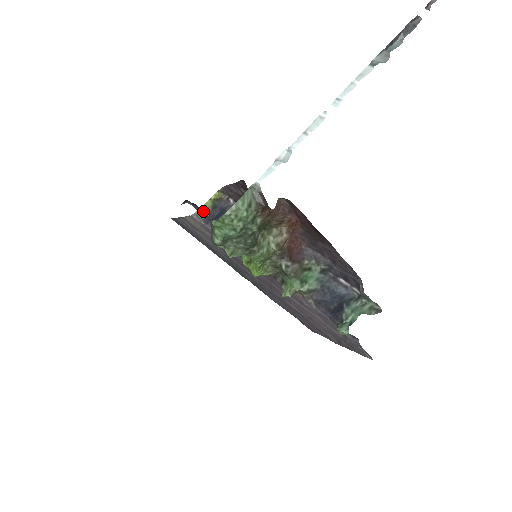
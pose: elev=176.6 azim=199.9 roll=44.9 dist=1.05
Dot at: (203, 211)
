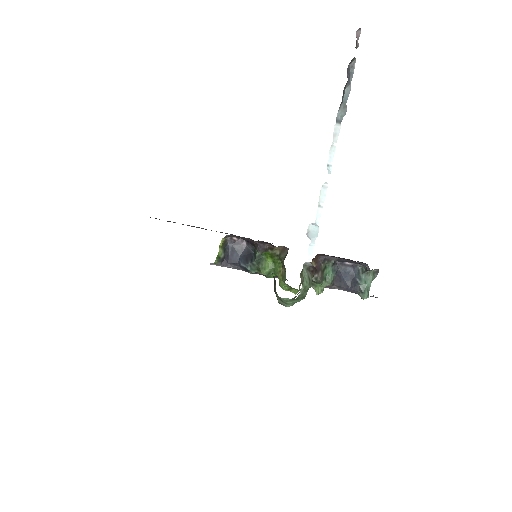
Dot at: (219, 259)
